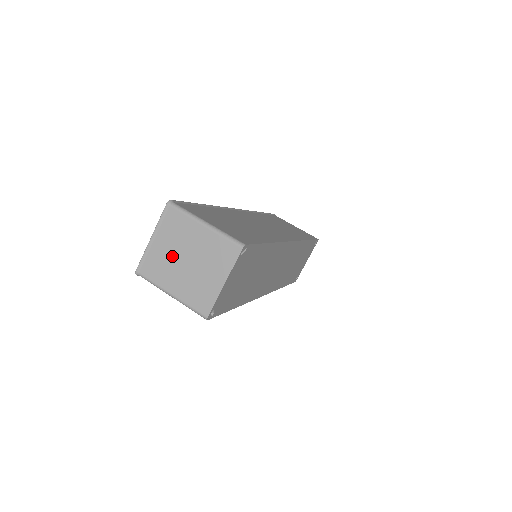
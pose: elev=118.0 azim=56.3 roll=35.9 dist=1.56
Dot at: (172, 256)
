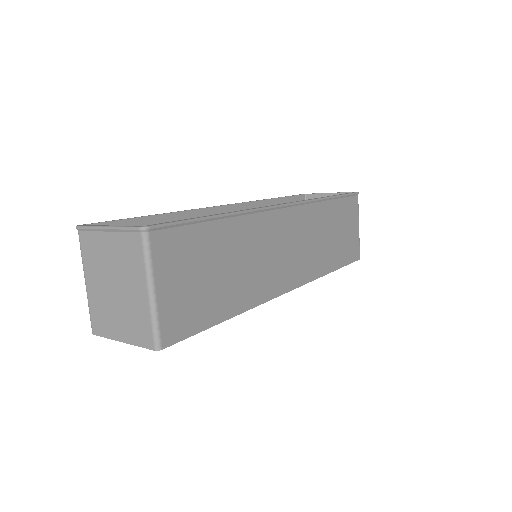
Dot at: (108, 265)
